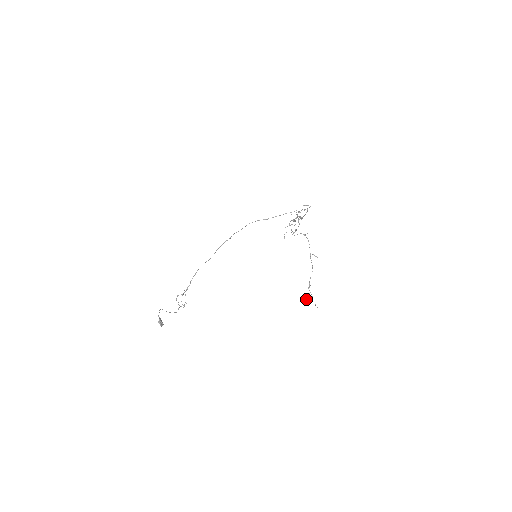
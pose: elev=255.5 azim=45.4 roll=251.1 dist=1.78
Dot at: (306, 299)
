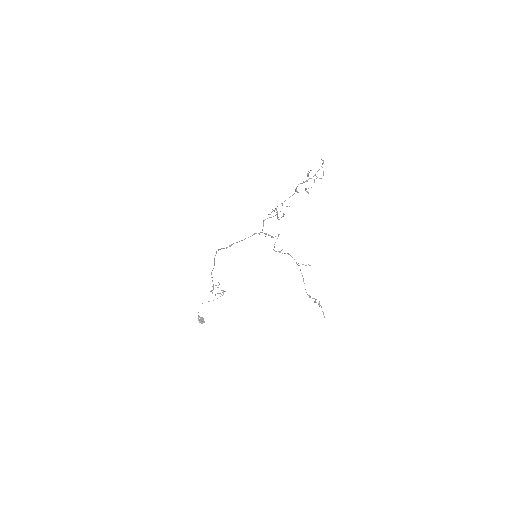
Dot at: occluded
